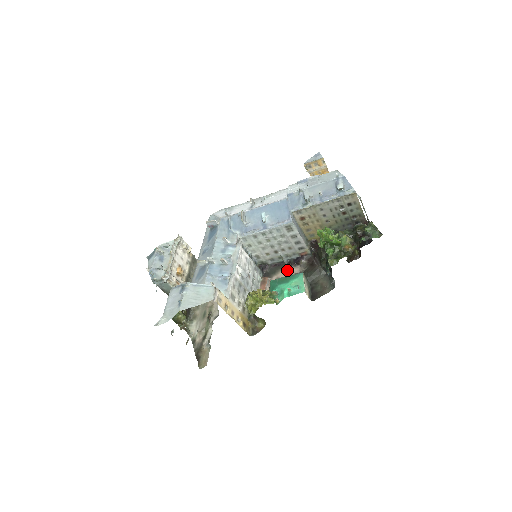
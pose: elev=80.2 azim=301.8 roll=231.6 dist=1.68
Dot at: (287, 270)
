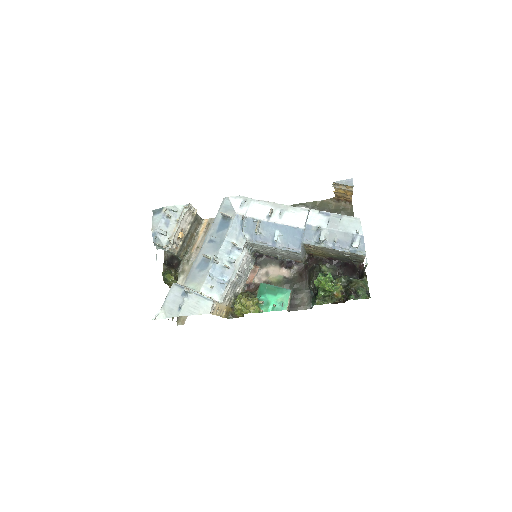
Dot at: (278, 268)
